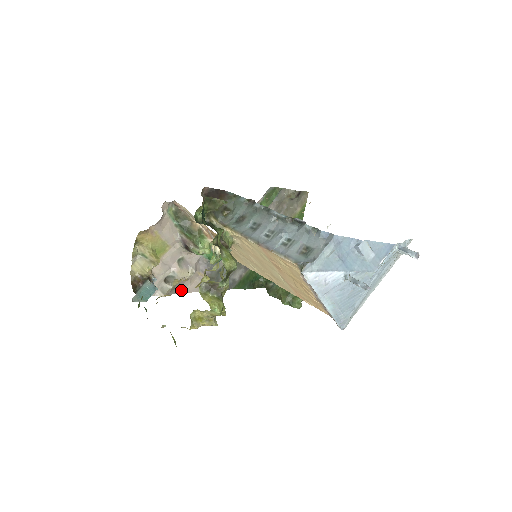
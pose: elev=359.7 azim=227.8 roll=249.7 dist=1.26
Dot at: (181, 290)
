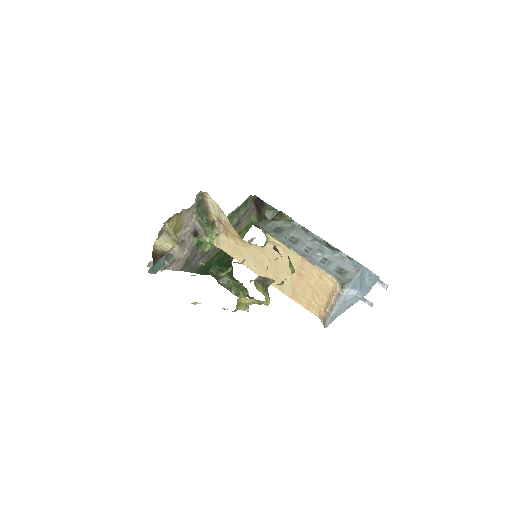
Dot at: (169, 267)
